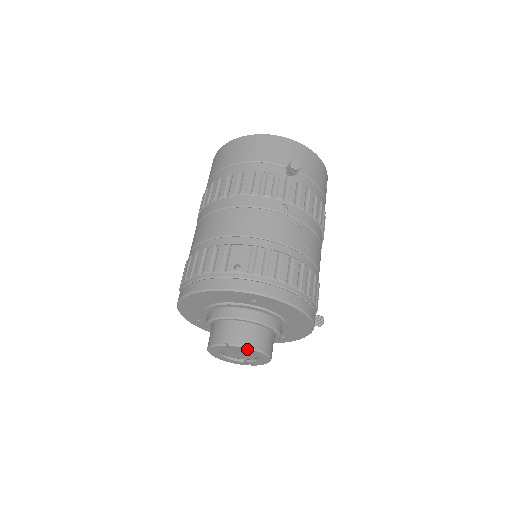
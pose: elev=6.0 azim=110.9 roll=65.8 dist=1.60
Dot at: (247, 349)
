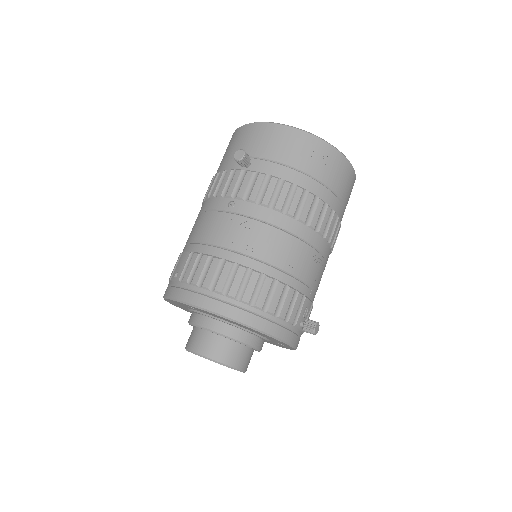
Dot at: (198, 355)
